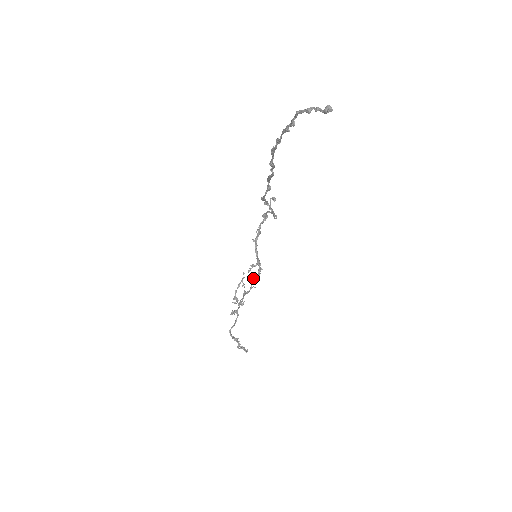
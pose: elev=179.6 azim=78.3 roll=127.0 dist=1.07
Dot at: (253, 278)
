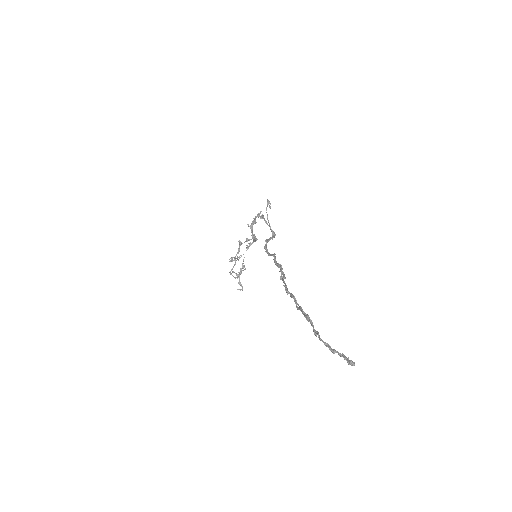
Dot at: (248, 239)
